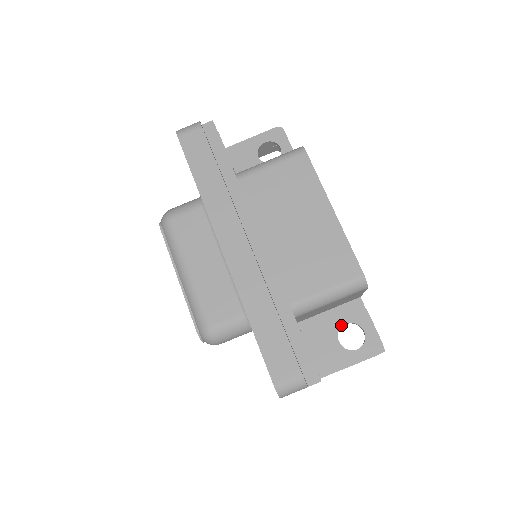
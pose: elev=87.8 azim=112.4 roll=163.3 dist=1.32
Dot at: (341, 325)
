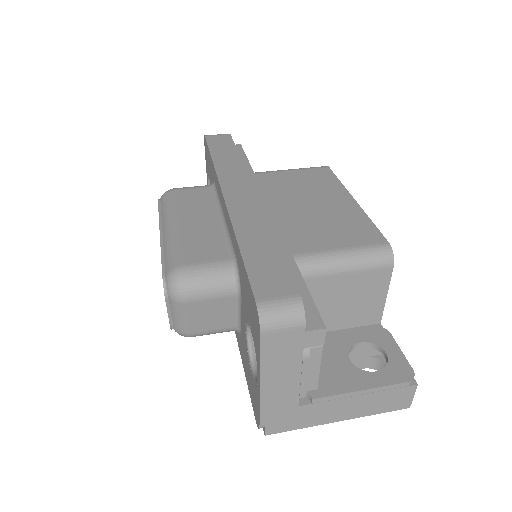
Dot at: (354, 342)
